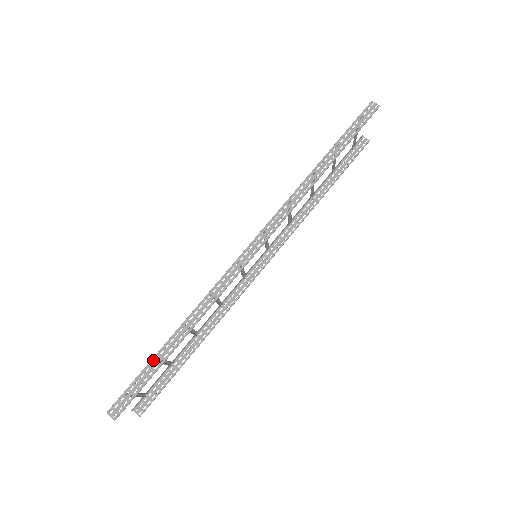
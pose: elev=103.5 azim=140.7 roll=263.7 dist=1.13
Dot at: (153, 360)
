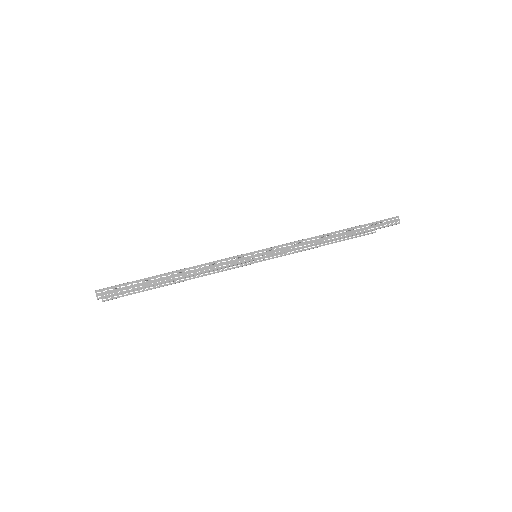
Dot at: (149, 278)
